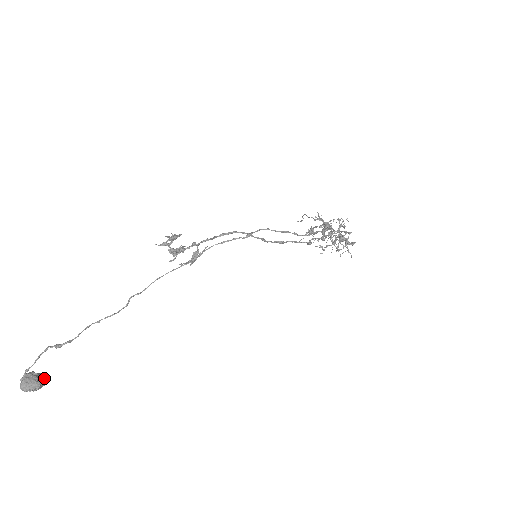
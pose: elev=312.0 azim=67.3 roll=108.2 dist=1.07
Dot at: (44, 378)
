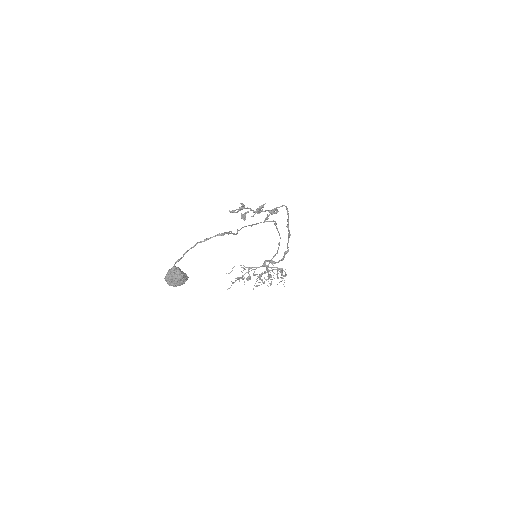
Dot at: occluded
